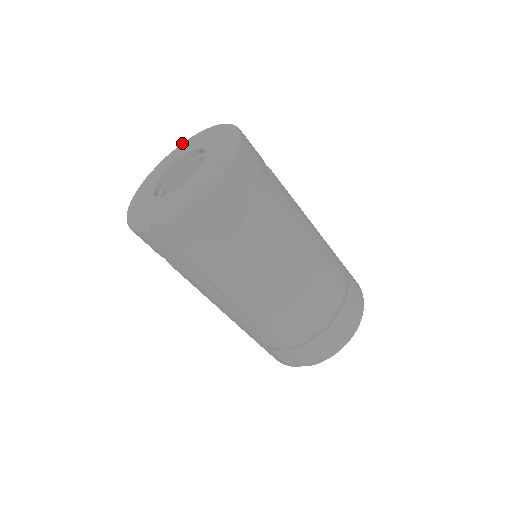
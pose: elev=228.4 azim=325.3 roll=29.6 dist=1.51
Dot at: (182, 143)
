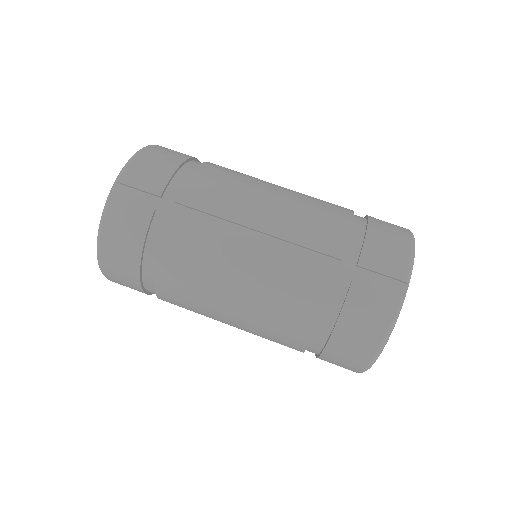
Dot at: occluded
